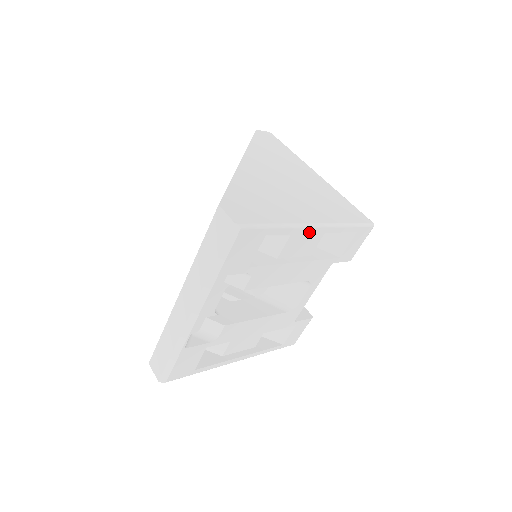
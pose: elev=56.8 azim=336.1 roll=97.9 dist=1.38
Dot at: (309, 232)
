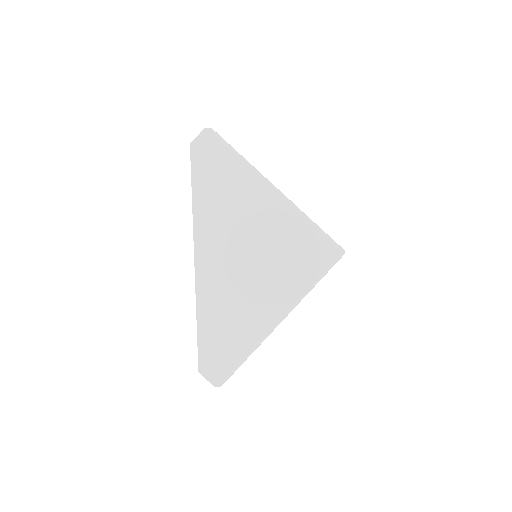
Dot at: (277, 325)
